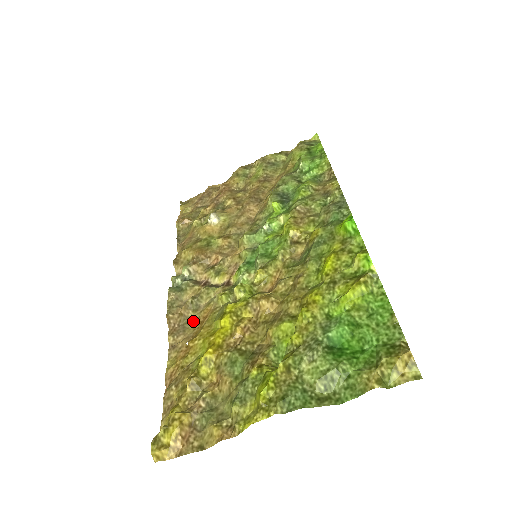
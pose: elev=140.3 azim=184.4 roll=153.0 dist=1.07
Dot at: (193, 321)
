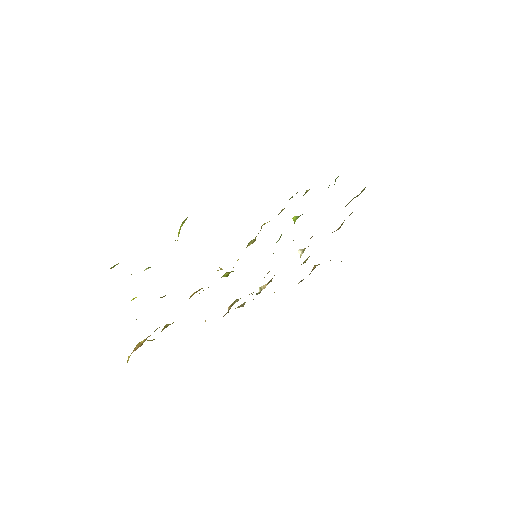
Dot at: occluded
